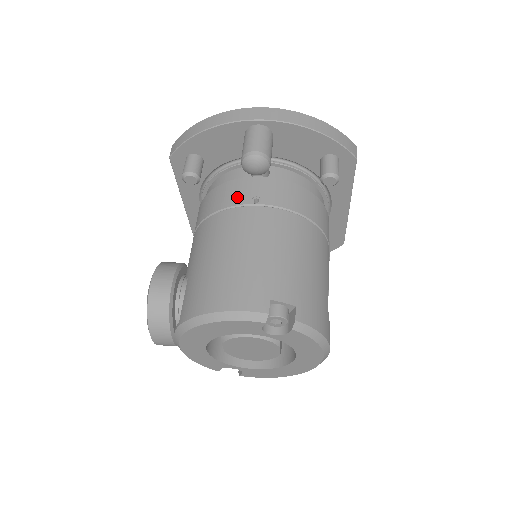
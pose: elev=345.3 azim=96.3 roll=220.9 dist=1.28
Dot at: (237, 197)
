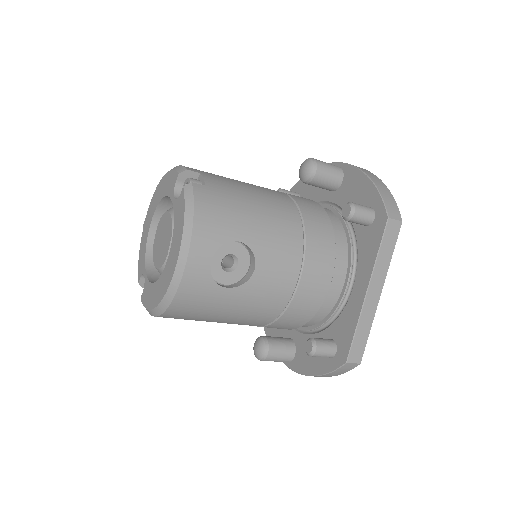
Dot at: occluded
